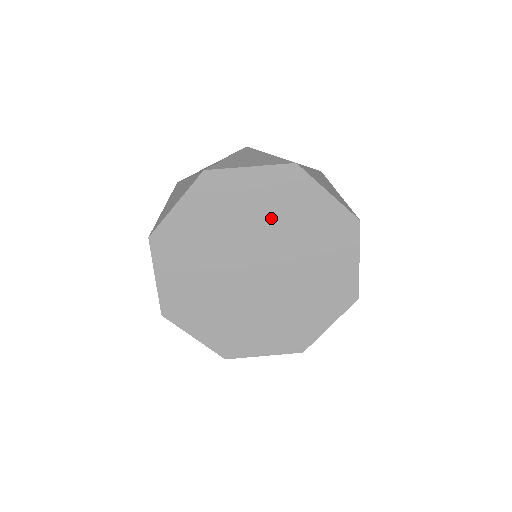
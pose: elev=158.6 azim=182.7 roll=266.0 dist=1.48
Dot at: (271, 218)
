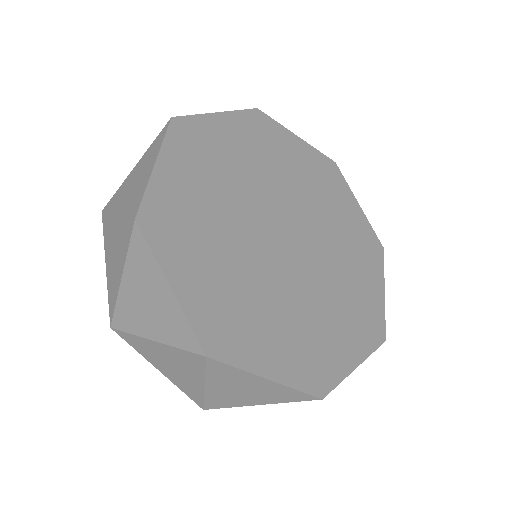
Dot at: (337, 237)
